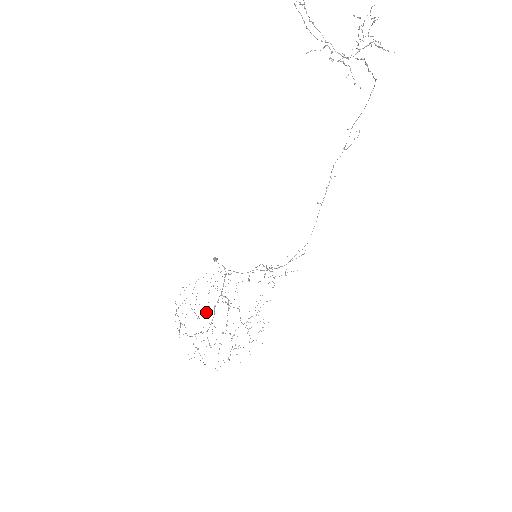
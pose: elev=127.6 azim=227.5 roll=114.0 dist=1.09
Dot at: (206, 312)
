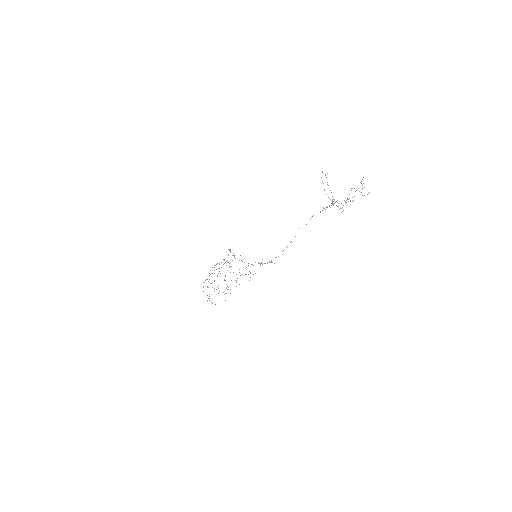
Dot at: occluded
